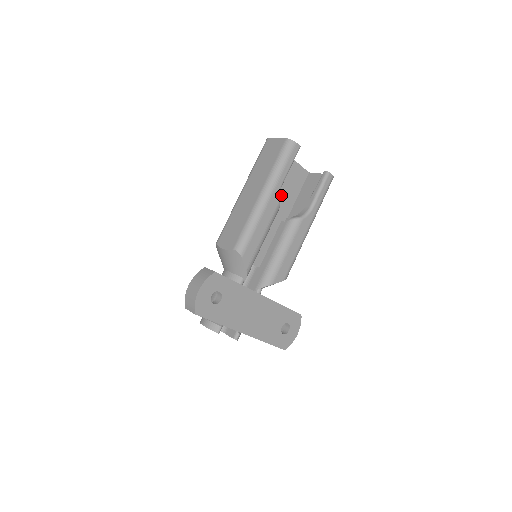
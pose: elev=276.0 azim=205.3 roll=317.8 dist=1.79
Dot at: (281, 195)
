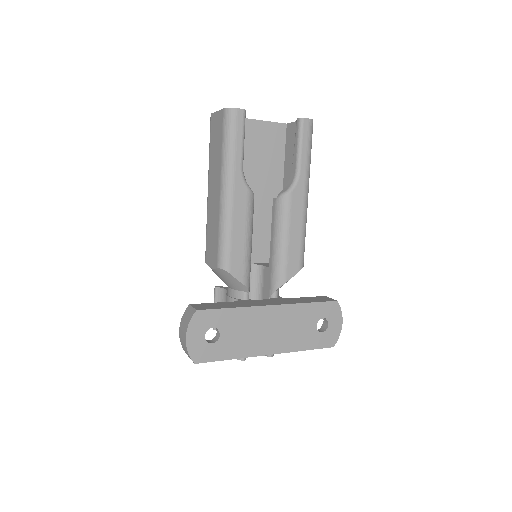
Dot at: (261, 169)
